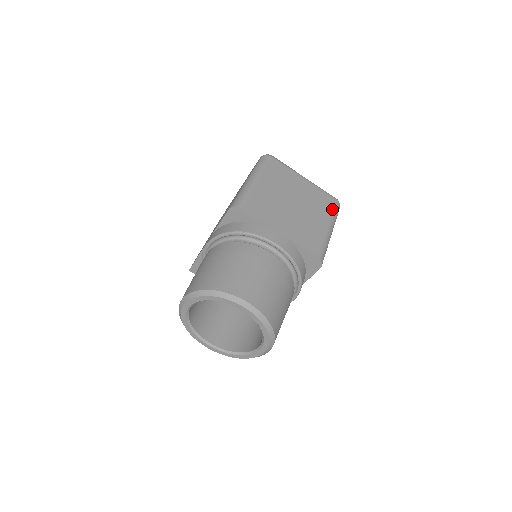
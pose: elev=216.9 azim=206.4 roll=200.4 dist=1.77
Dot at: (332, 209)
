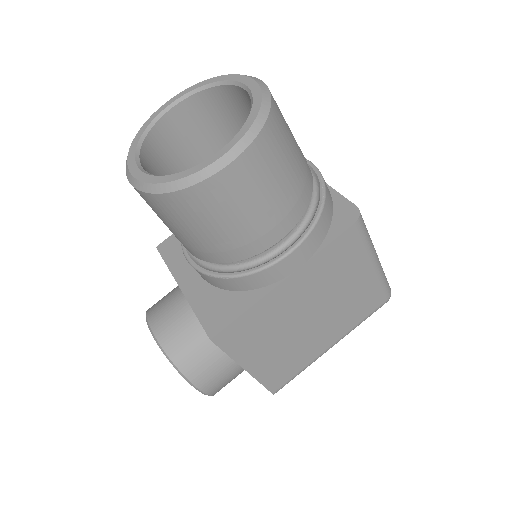
Dot at: occluded
